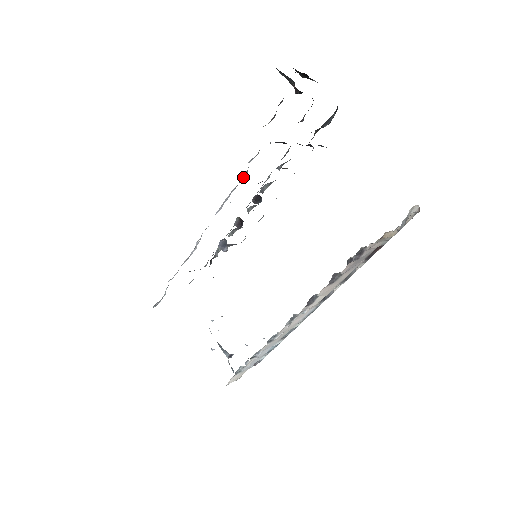
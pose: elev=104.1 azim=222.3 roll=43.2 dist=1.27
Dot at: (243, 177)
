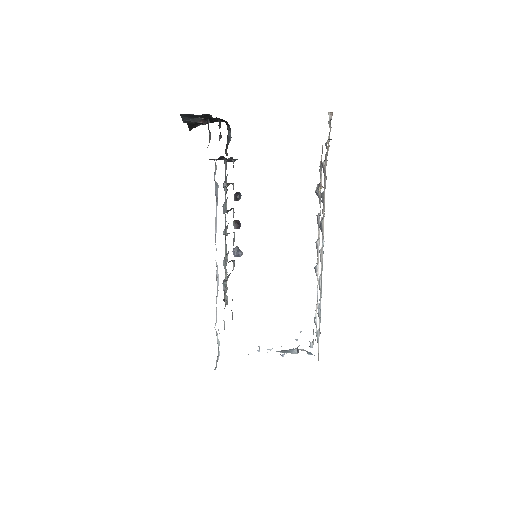
Dot at: (217, 191)
